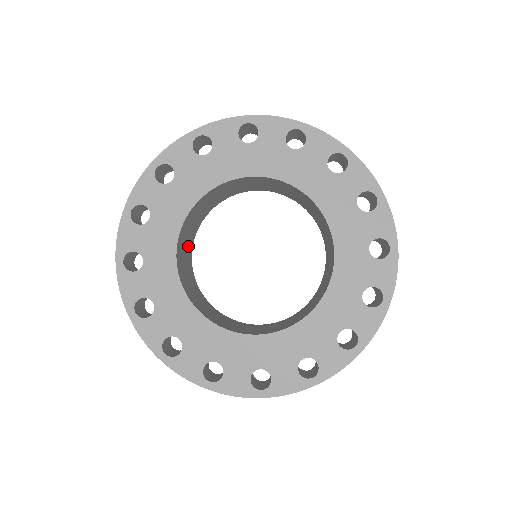
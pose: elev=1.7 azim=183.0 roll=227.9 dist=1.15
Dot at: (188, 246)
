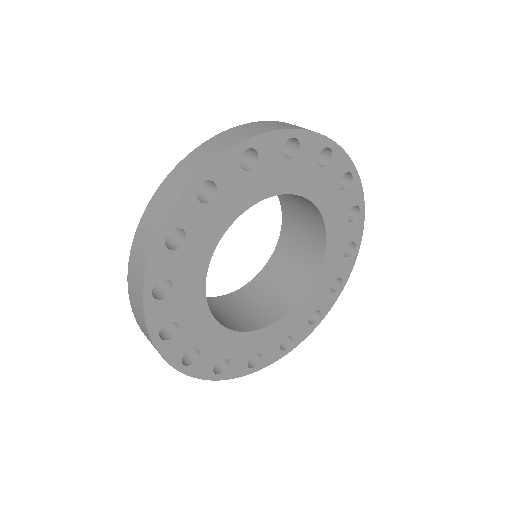
Dot at: occluded
